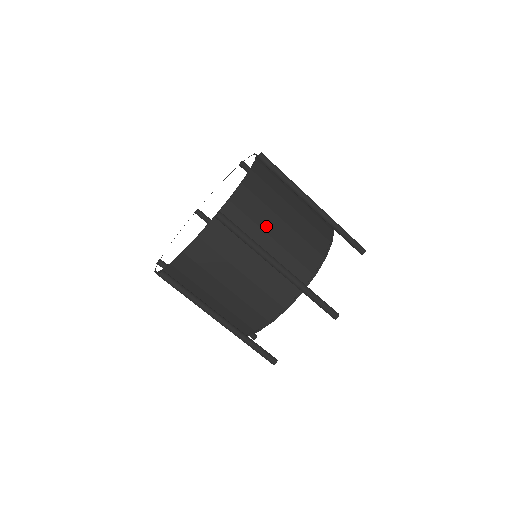
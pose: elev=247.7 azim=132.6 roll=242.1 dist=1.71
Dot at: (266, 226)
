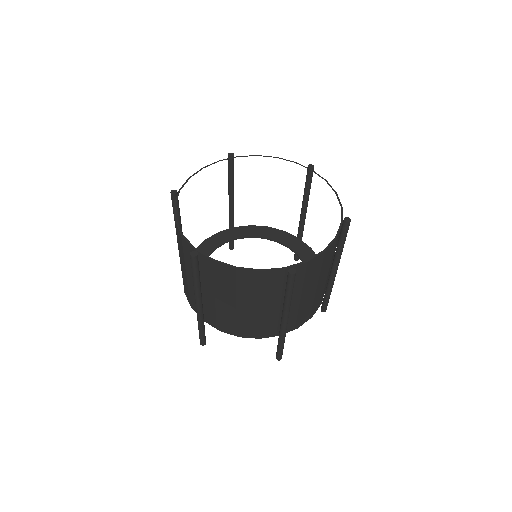
Dot at: occluded
